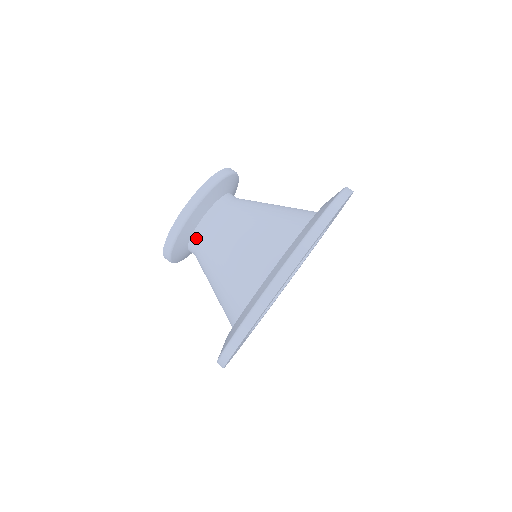
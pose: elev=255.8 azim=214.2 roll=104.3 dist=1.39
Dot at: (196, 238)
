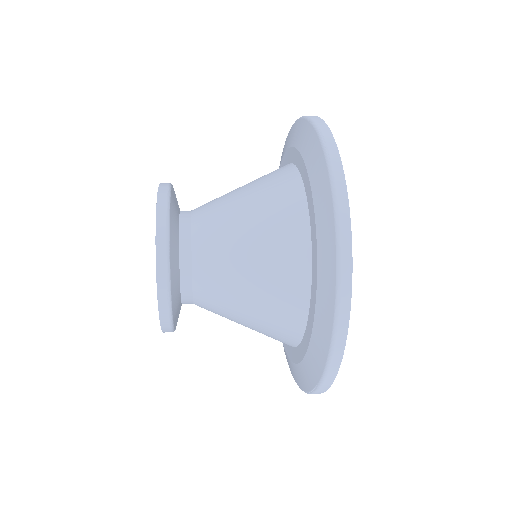
Dot at: (187, 286)
